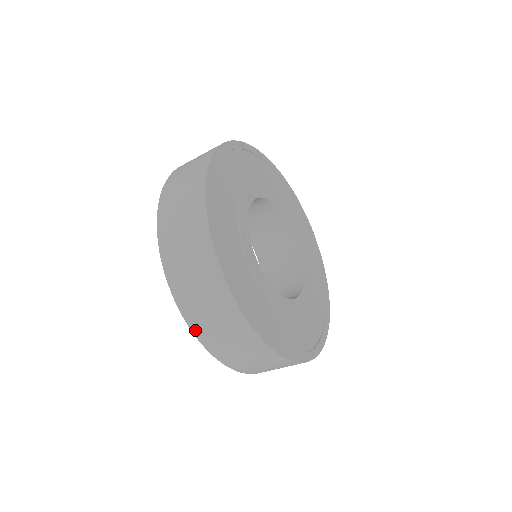
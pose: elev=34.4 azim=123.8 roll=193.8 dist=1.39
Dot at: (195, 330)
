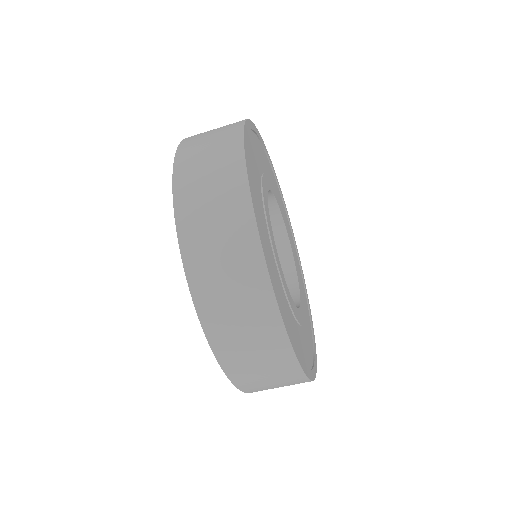
Dot at: (194, 287)
